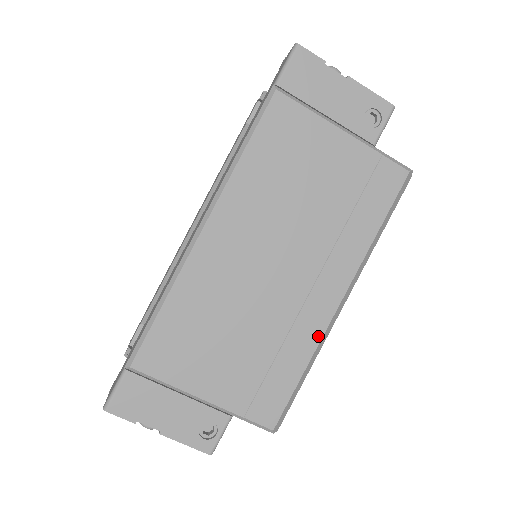
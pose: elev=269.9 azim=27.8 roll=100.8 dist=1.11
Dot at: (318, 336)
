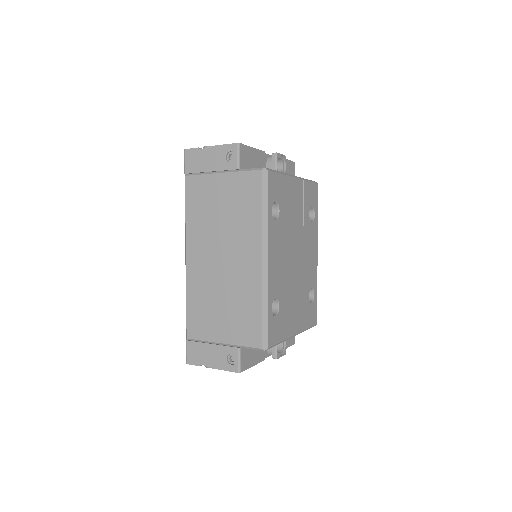
Dot at: (259, 285)
